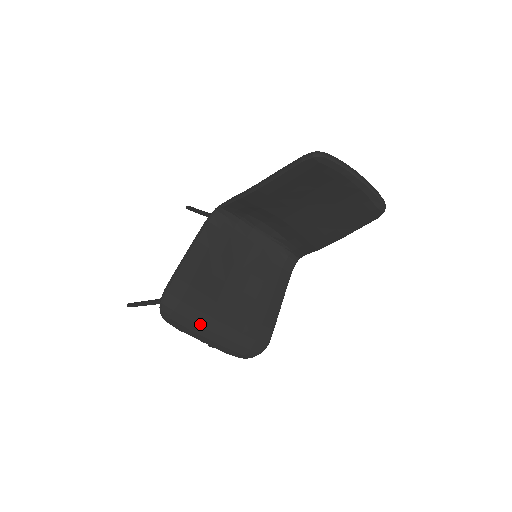
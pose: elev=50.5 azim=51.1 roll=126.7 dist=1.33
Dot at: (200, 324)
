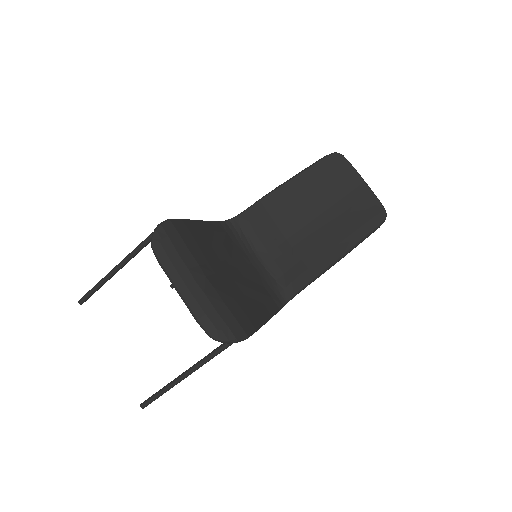
Dot at: (187, 265)
